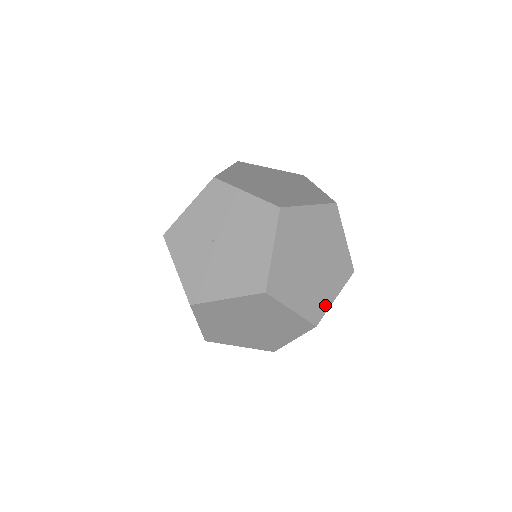
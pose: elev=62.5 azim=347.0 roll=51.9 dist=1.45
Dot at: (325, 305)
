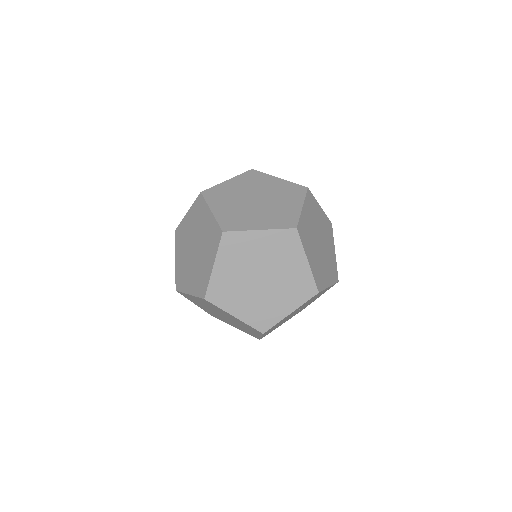
Dot at: (244, 227)
